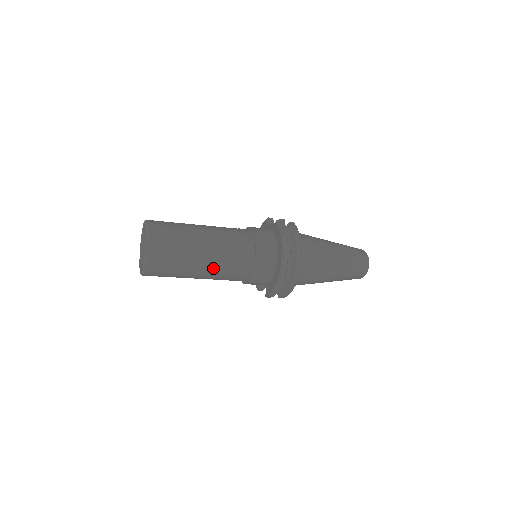
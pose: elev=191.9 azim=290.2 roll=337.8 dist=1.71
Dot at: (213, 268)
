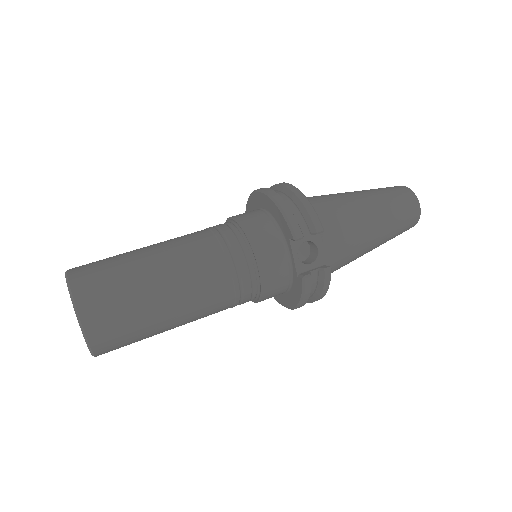
Dot at: occluded
